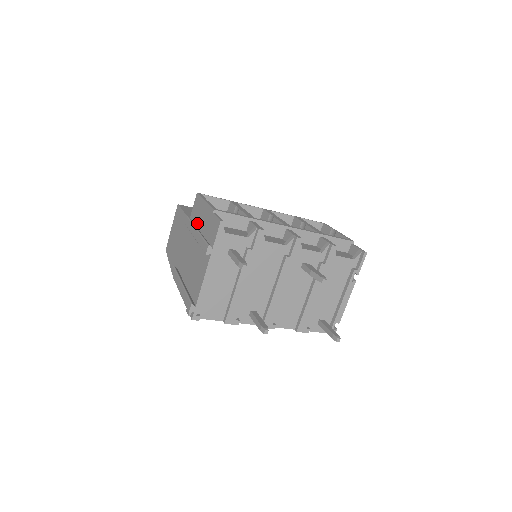
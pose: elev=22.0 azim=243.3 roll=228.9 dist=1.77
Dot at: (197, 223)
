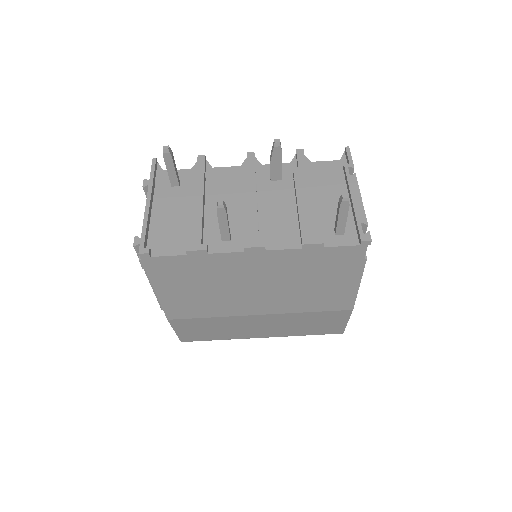
Dot at: occluded
